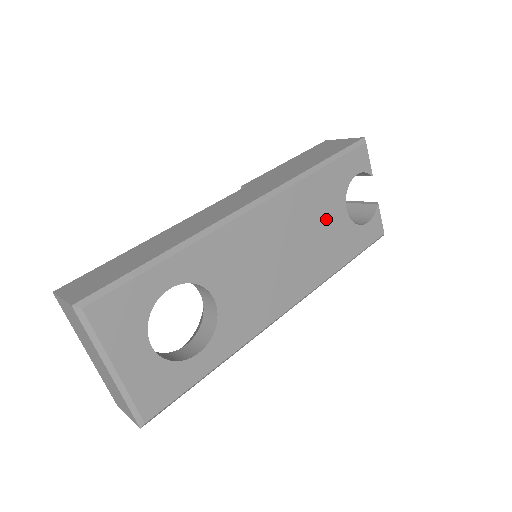
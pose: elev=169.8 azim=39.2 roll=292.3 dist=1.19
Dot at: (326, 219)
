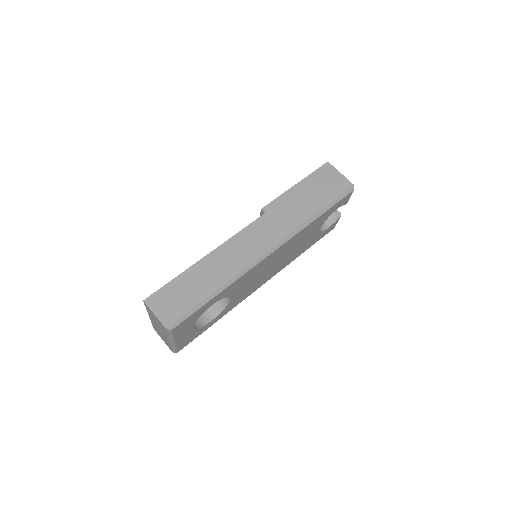
Dot at: (306, 238)
